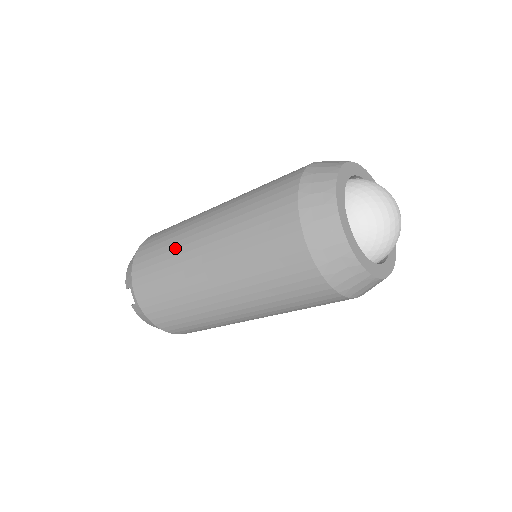
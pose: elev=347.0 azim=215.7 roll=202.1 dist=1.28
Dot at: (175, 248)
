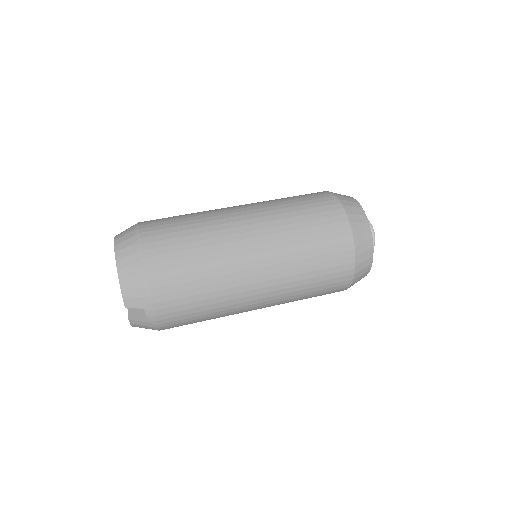
Dot at: (221, 274)
